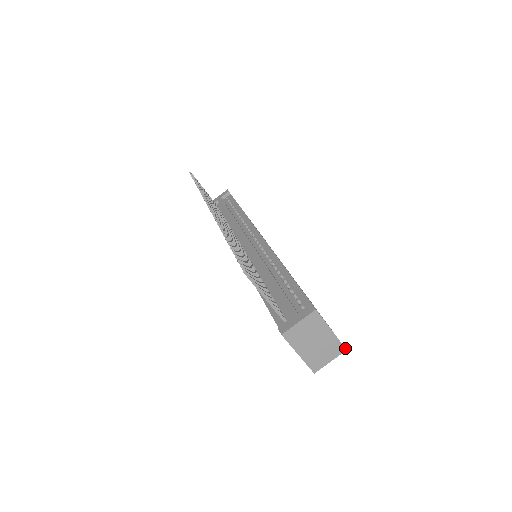
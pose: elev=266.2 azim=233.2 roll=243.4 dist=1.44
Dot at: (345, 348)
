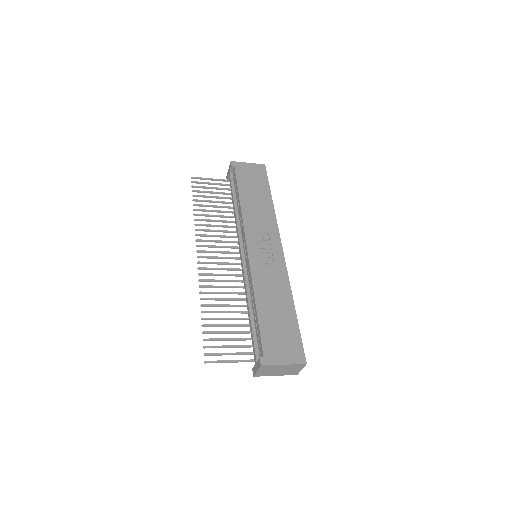
Dot at: (304, 364)
